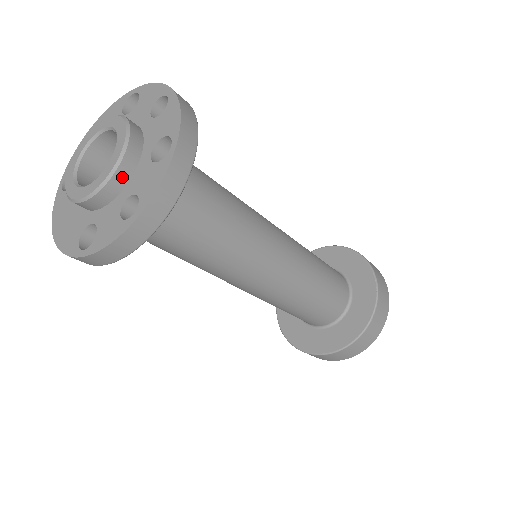
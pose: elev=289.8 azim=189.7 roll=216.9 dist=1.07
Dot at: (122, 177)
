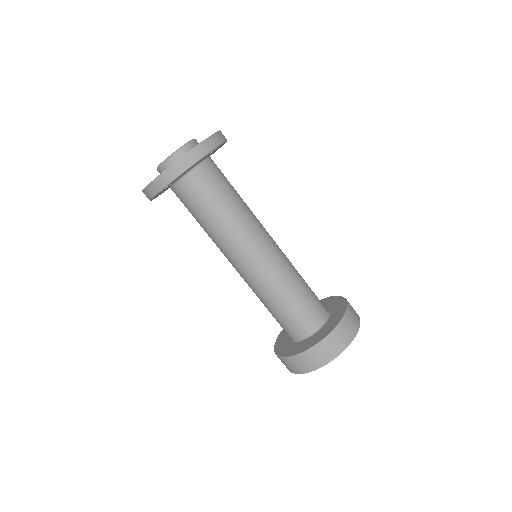
Dot at: (183, 152)
